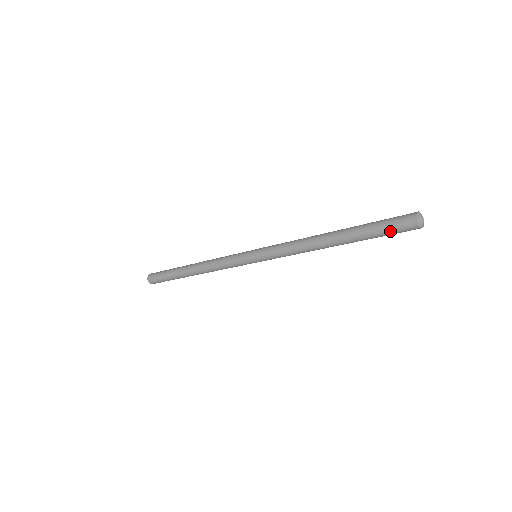
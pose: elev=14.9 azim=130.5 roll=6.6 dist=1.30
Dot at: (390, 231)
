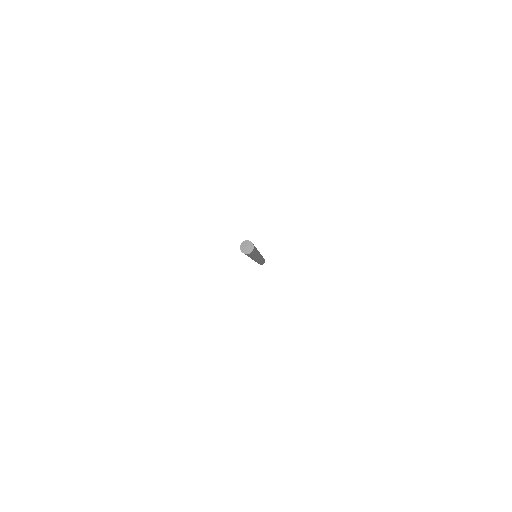
Dot at: (250, 255)
